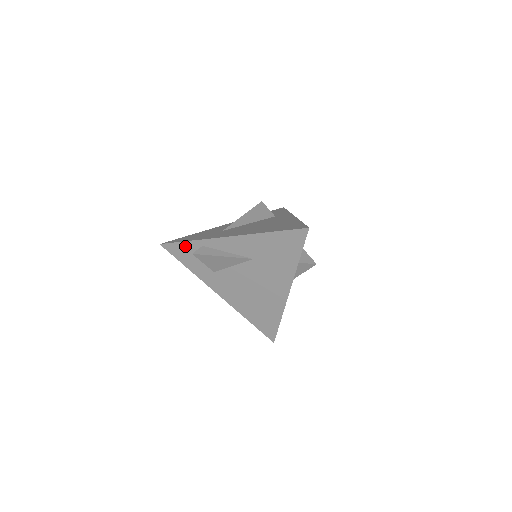
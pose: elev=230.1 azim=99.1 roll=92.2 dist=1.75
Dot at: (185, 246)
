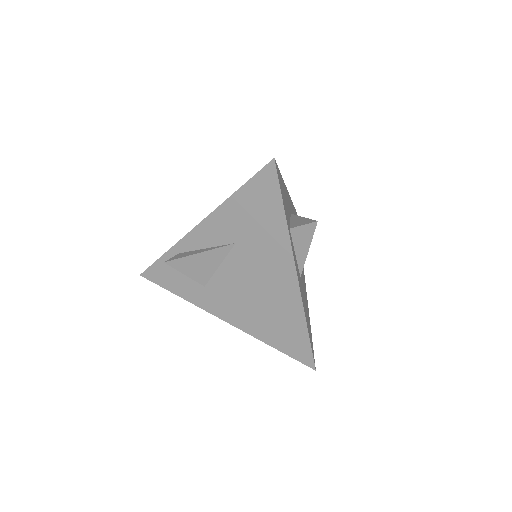
Dot at: (163, 264)
